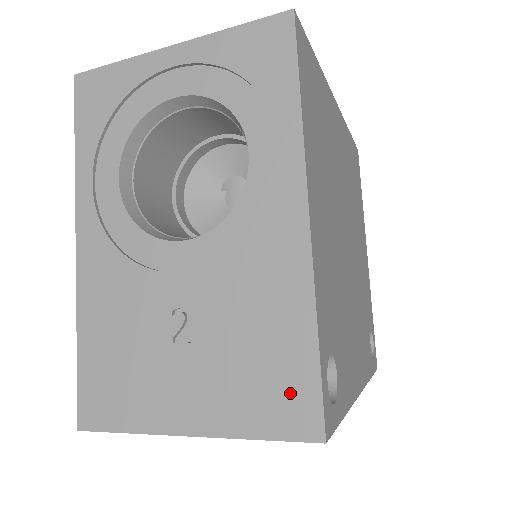
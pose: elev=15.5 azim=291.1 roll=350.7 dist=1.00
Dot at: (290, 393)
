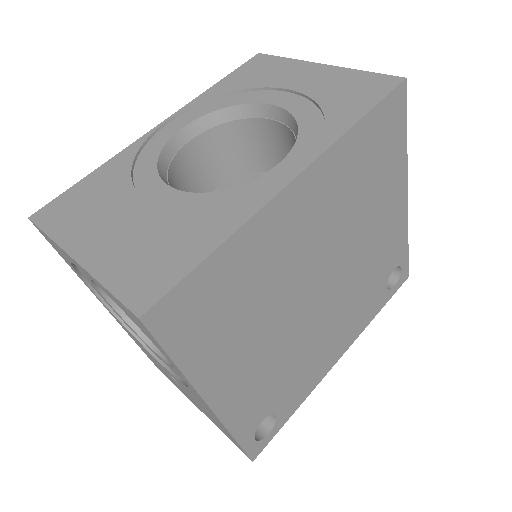
Dot at: (232, 440)
